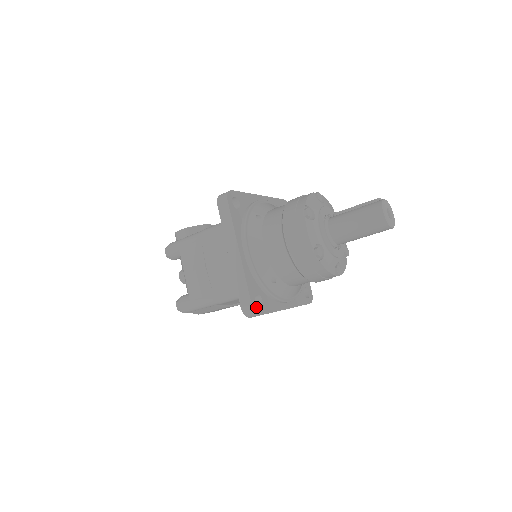
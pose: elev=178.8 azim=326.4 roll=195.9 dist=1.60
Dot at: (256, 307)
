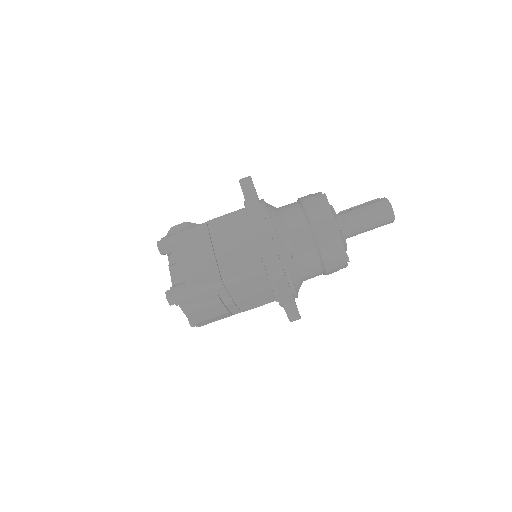
Dot at: occluded
